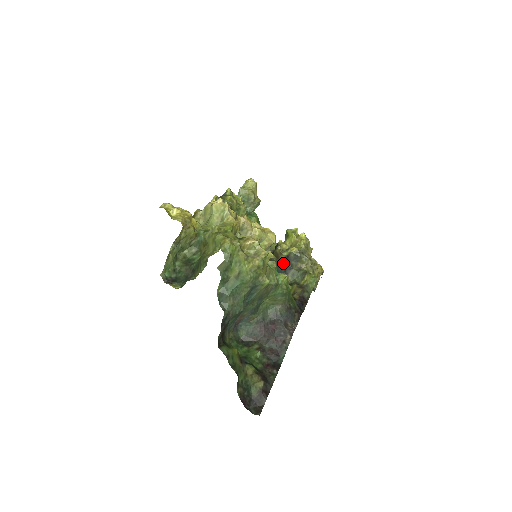
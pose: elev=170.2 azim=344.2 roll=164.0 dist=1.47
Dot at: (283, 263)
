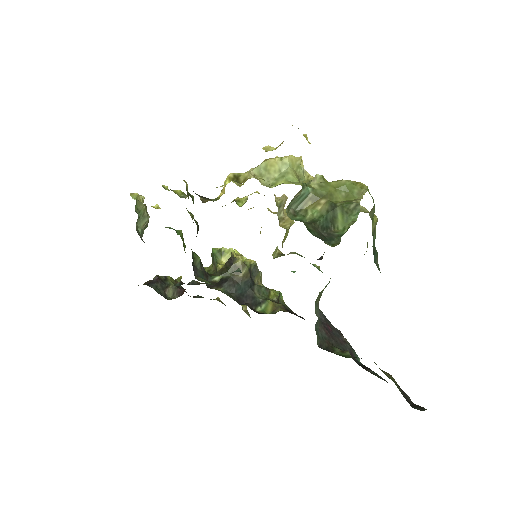
Dot at: (246, 278)
